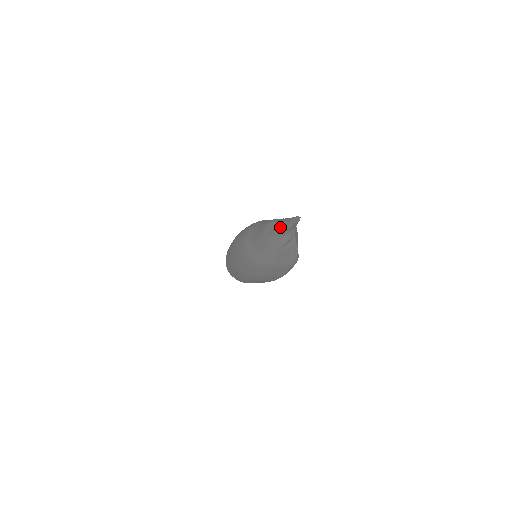
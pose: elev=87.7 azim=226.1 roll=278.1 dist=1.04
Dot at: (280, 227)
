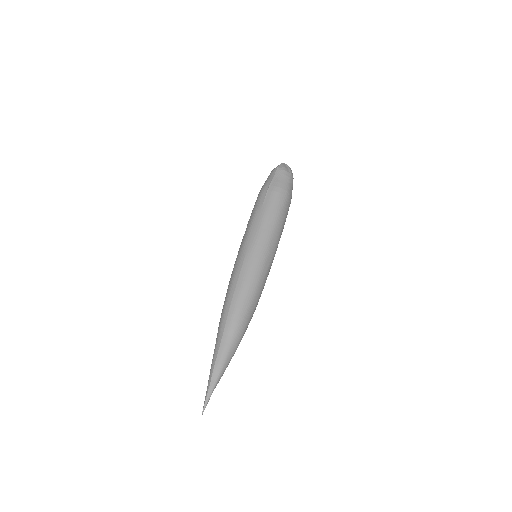
Dot at: (207, 390)
